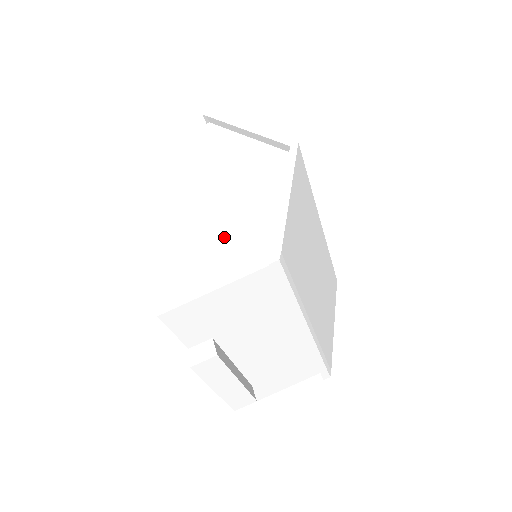
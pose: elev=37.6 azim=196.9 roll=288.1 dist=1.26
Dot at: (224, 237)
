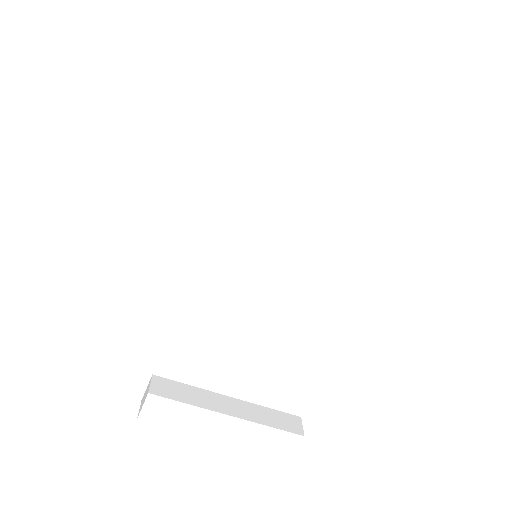
Dot at: occluded
